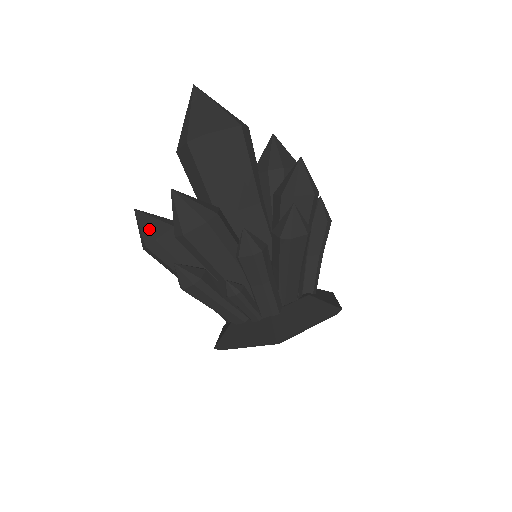
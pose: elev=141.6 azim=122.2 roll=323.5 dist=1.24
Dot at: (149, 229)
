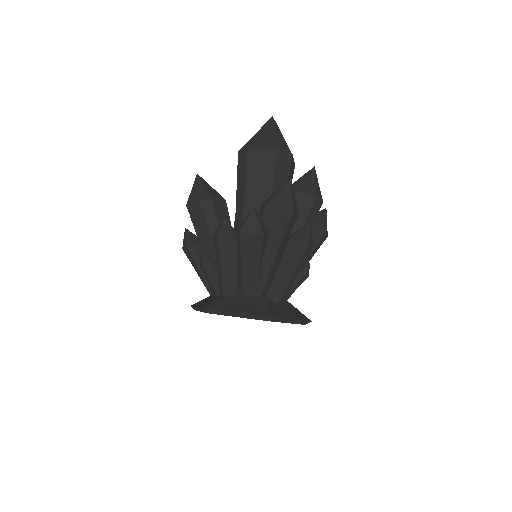
Dot at: occluded
